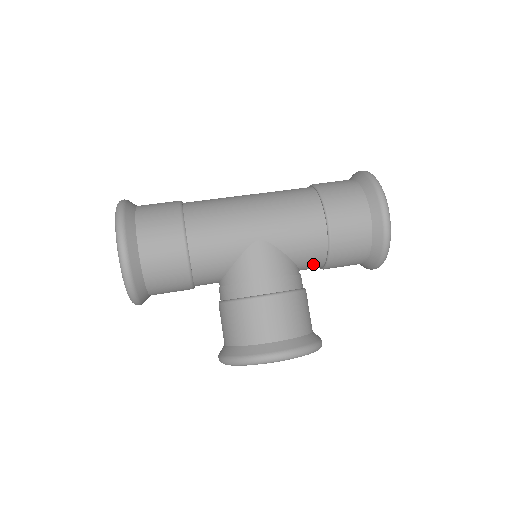
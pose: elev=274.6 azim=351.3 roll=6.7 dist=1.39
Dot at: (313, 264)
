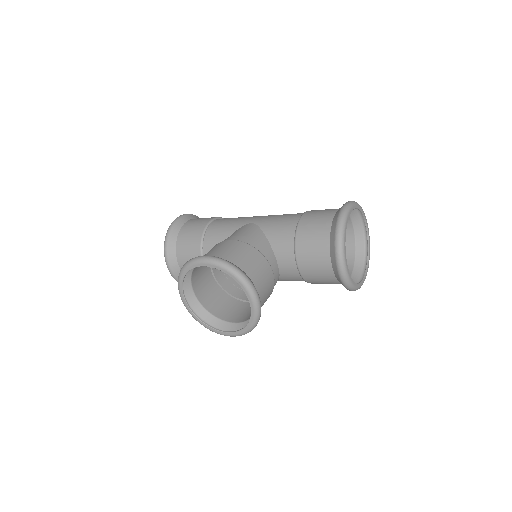
Dot at: (285, 250)
